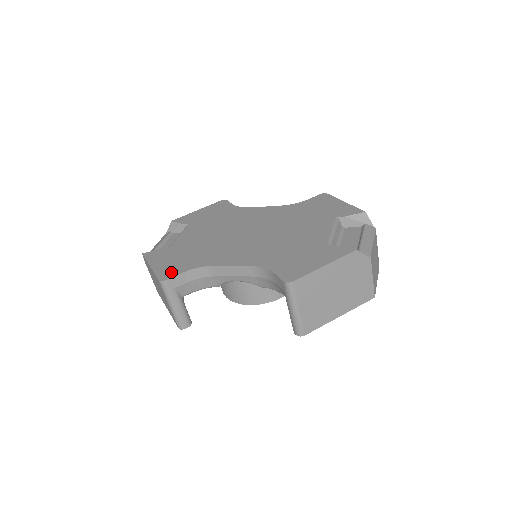
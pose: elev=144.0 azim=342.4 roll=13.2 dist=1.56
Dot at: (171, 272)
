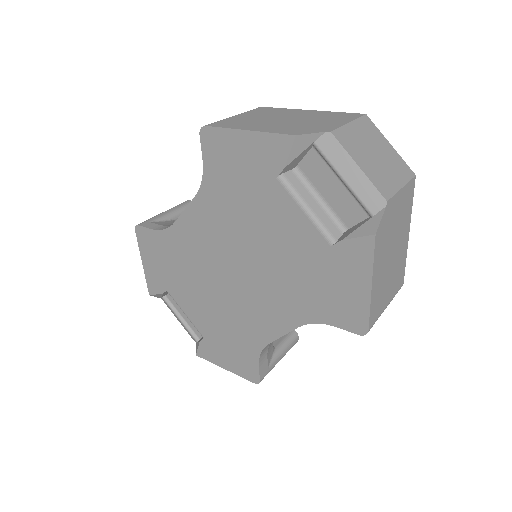
Dot at: (250, 370)
